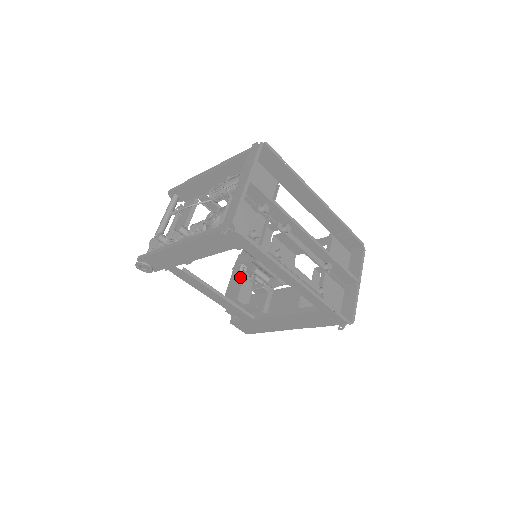
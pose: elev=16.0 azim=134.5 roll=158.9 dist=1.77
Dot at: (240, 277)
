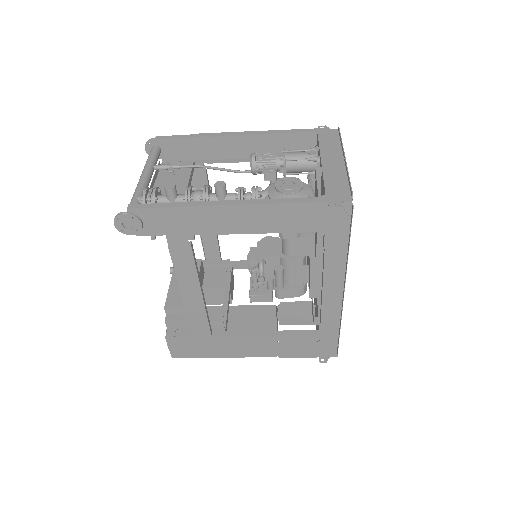
Dot at: occluded
